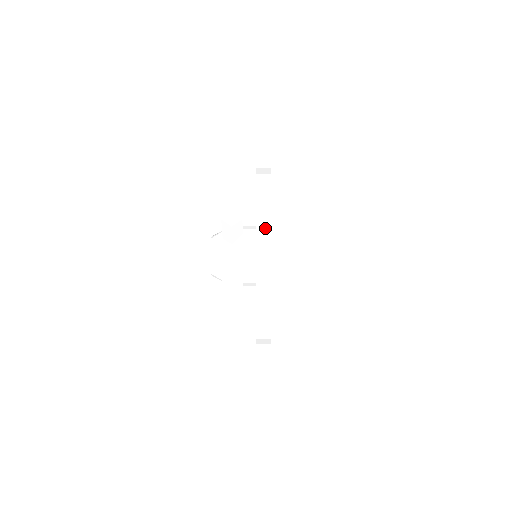
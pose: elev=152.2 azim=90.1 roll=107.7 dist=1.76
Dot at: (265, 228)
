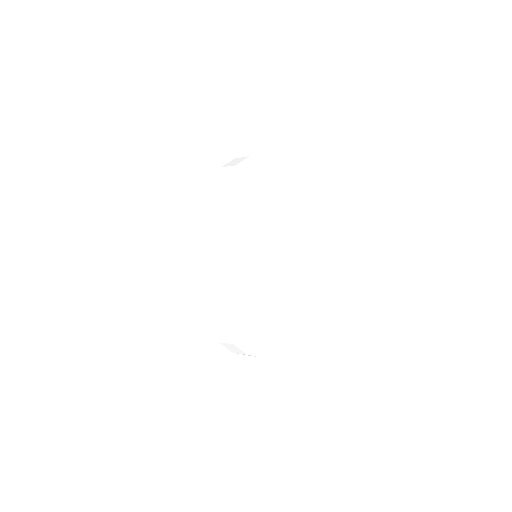
Dot at: (229, 166)
